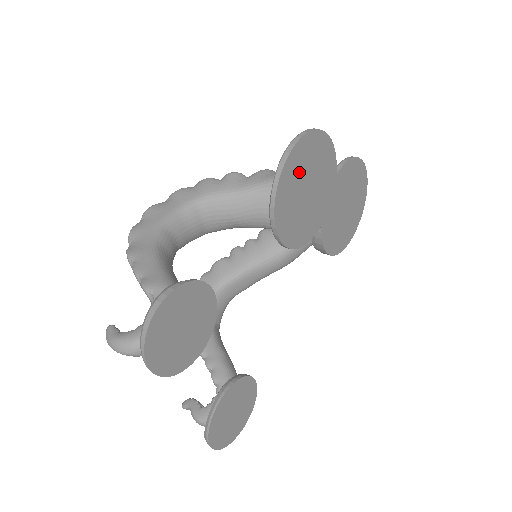
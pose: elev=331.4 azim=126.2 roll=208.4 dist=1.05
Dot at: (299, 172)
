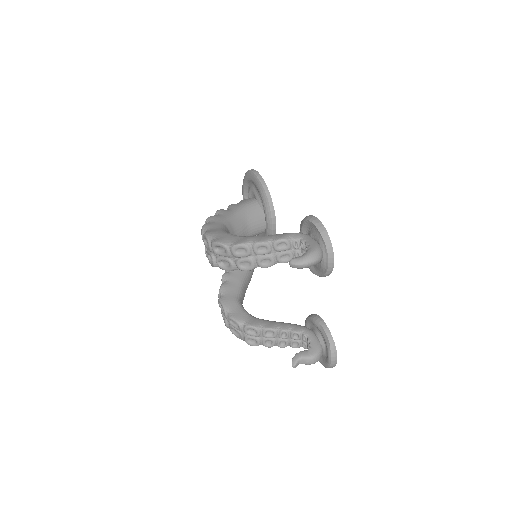
Dot at: occluded
